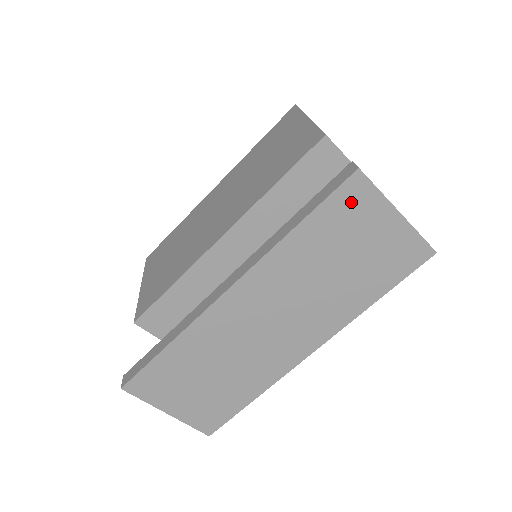
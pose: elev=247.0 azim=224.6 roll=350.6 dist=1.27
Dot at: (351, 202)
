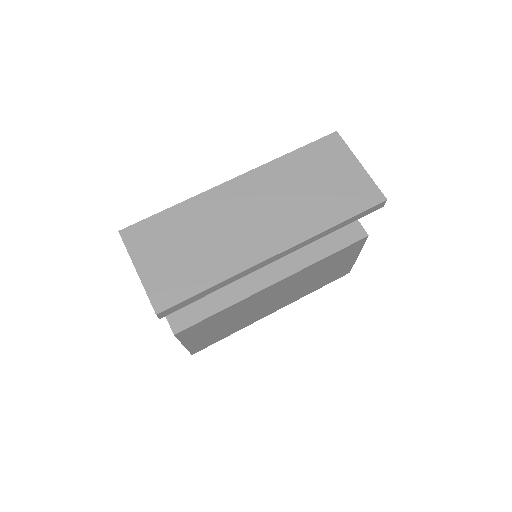
Dot at: (329, 148)
